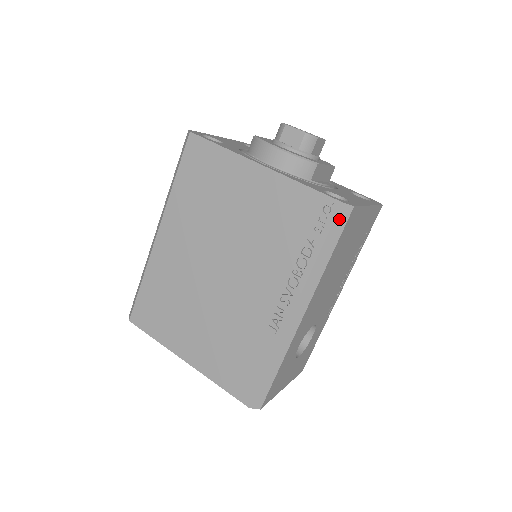
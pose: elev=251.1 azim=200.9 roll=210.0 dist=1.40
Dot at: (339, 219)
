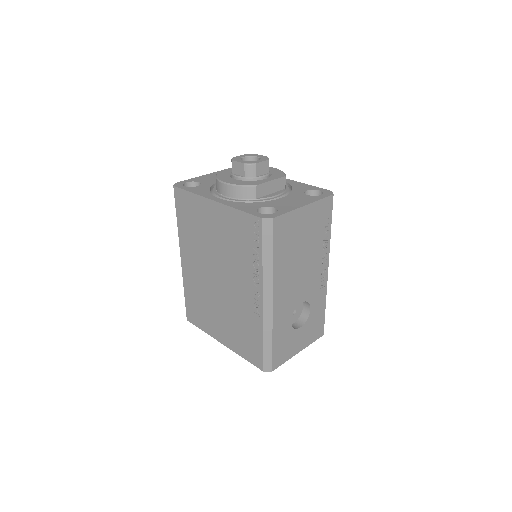
Dot at: (266, 230)
